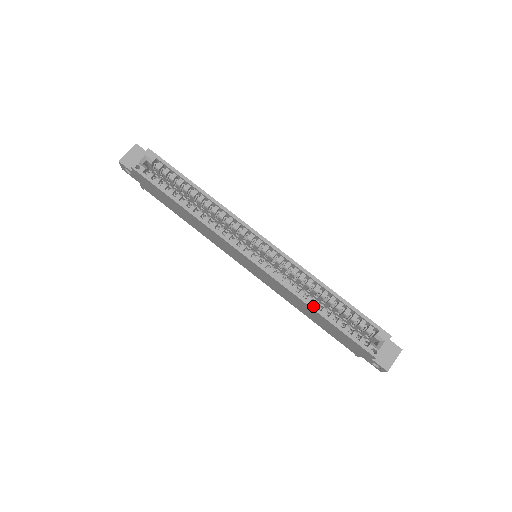
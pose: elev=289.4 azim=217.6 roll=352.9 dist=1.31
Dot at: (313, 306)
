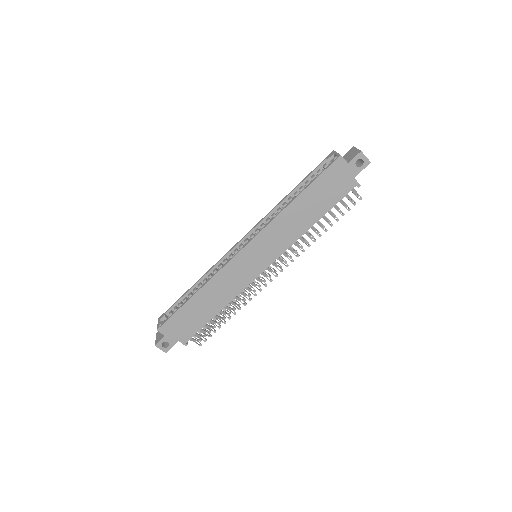
Dot at: (289, 203)
